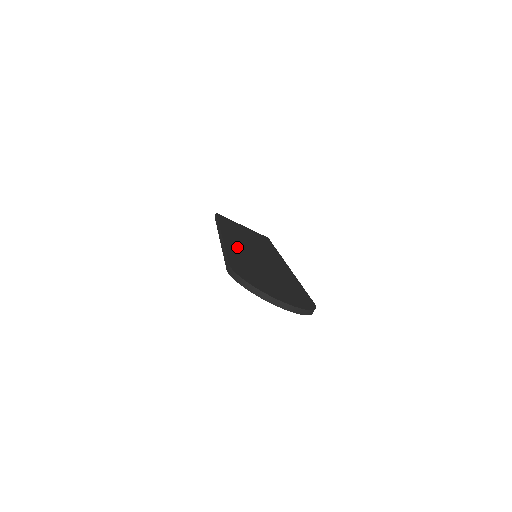
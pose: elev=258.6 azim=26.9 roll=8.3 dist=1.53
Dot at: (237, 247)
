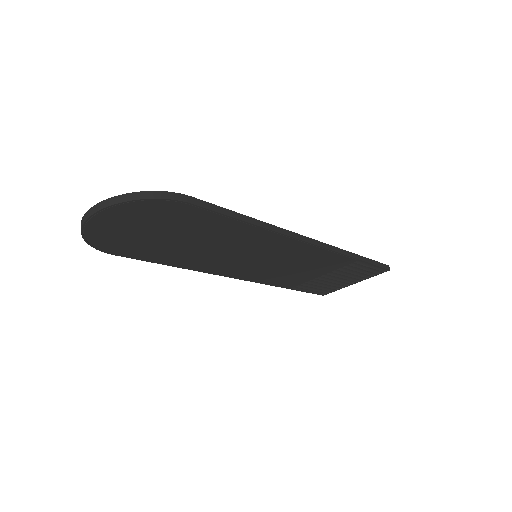
Dot at: occluded
